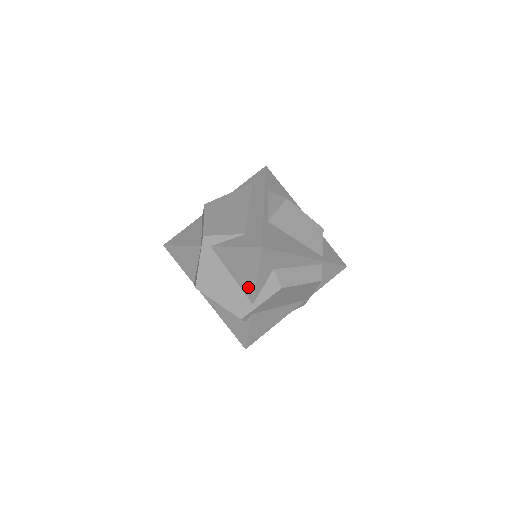
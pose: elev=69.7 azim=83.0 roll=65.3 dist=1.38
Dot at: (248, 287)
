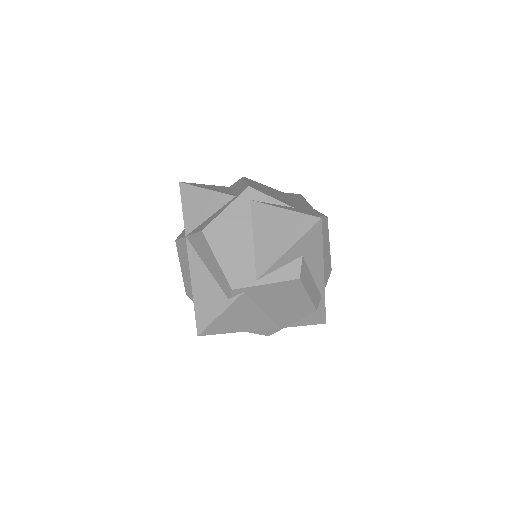
Dot at: (267, 258)
